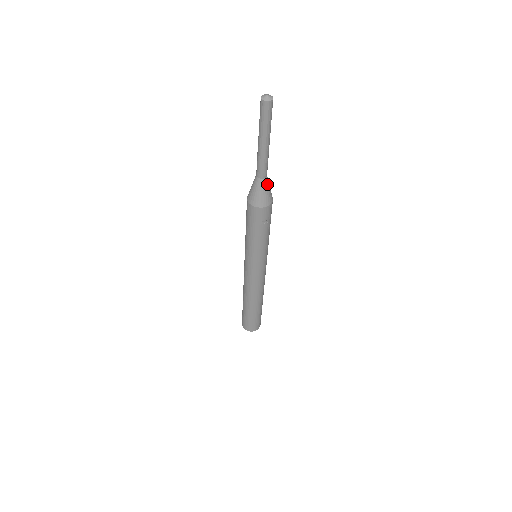
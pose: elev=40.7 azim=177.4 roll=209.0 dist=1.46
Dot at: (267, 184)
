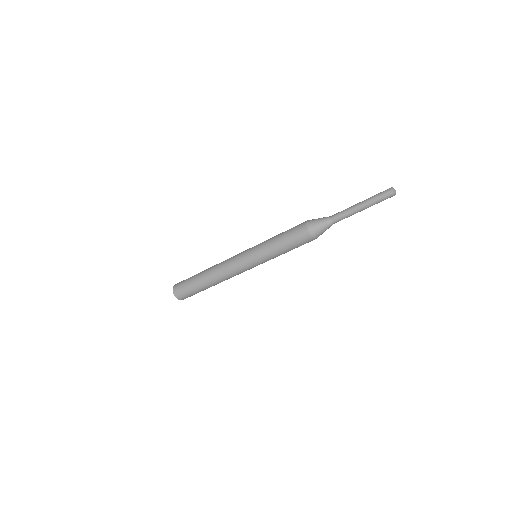
Dot at: occluded
